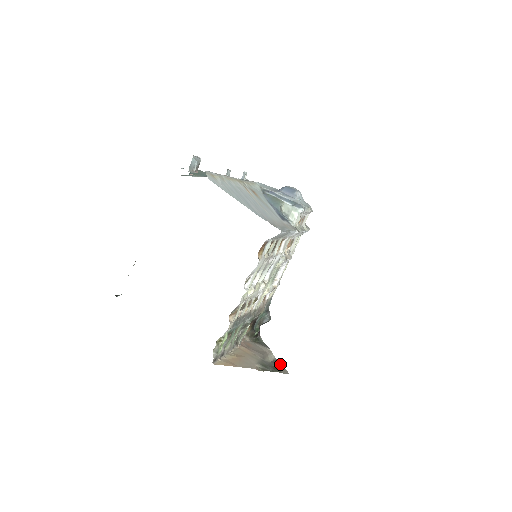
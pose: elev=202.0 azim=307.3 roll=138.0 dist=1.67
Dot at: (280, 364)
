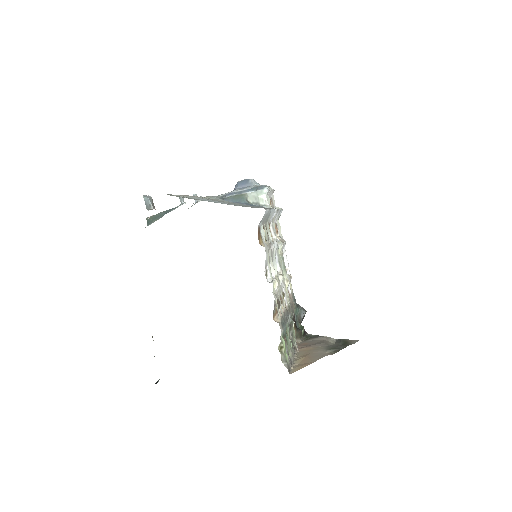
Dot at: (344, 340)
